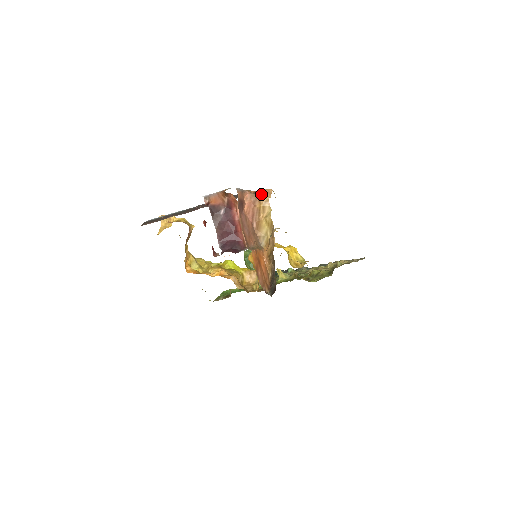
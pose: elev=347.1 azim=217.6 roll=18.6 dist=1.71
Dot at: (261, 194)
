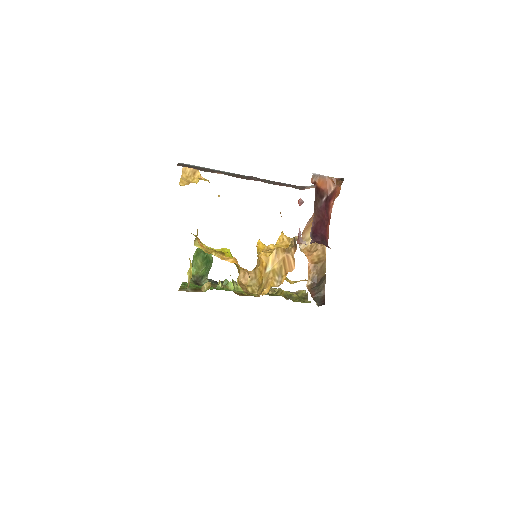
Dot at: occluded
